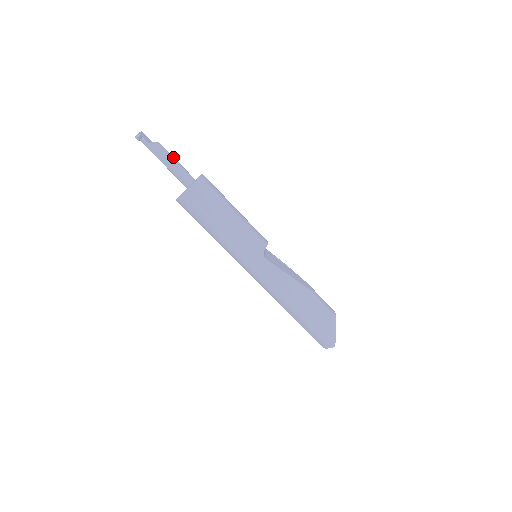
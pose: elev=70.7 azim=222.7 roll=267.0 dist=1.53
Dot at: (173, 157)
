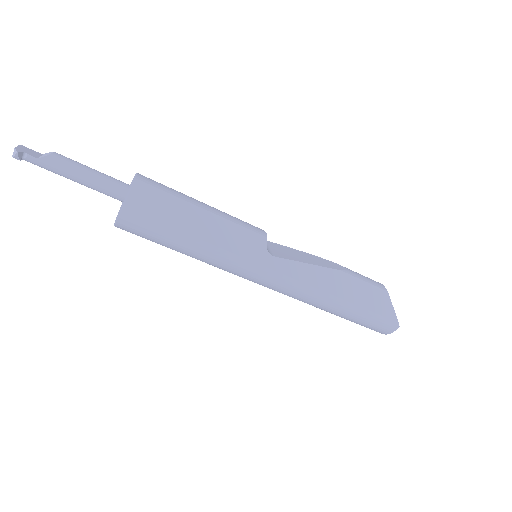
Dot at: (83, 165)
